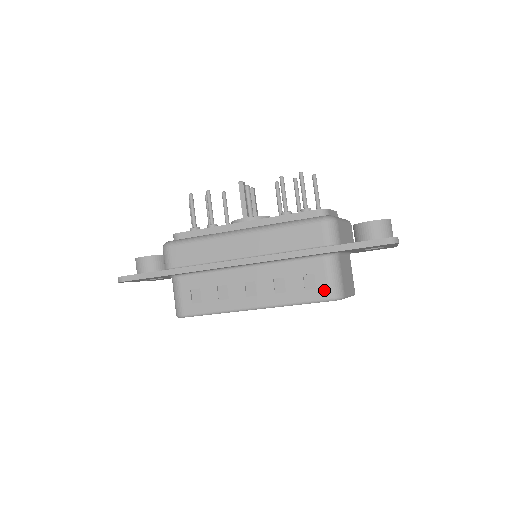
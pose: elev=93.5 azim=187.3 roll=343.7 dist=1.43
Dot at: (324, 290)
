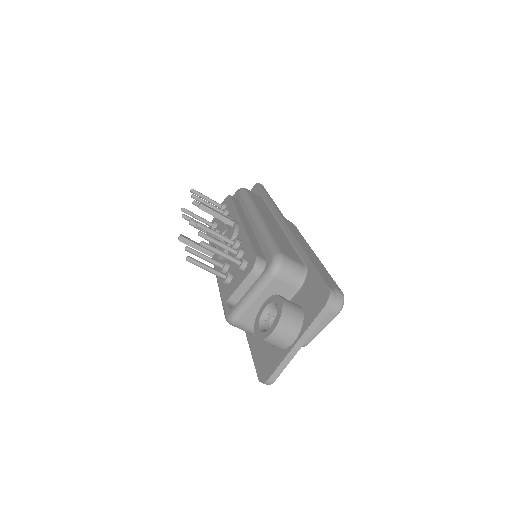
Dot at: occluded
